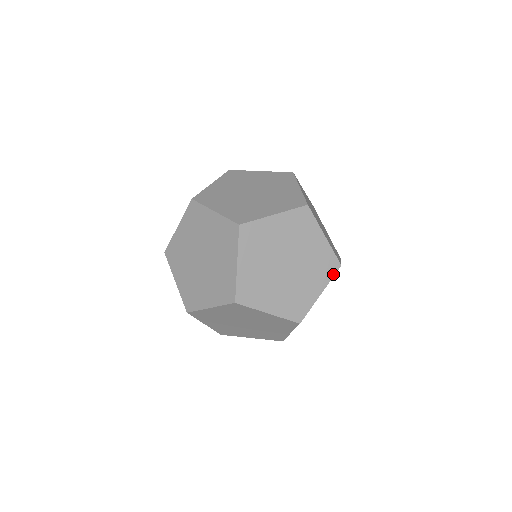
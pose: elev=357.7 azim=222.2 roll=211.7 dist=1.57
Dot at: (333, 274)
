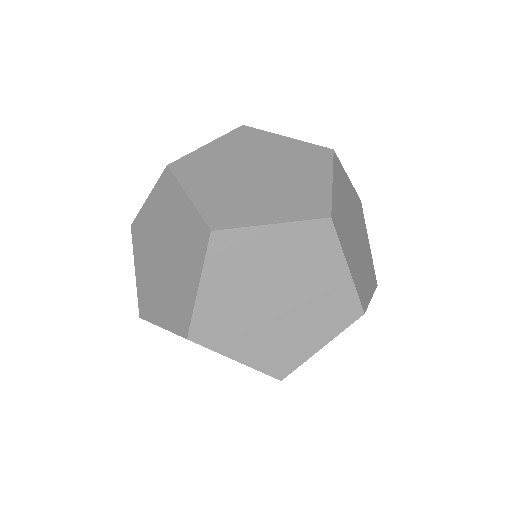
Dot at: (348, 323)
